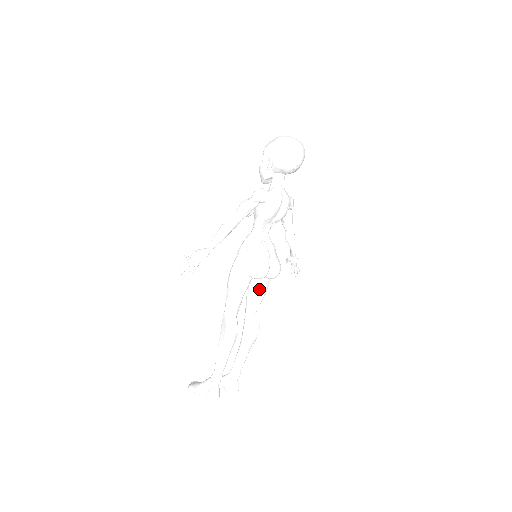
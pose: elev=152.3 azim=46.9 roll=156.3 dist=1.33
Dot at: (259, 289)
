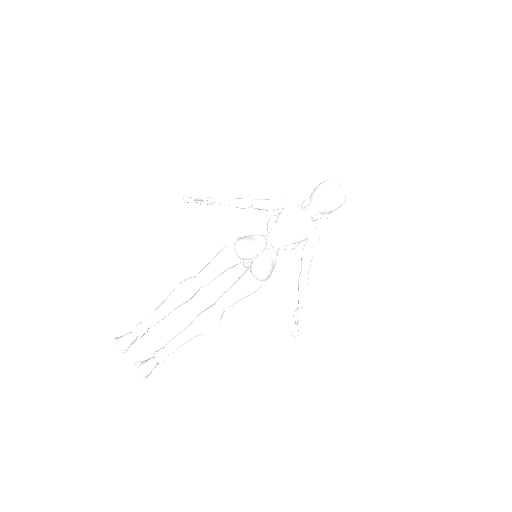
Dot at: (240, 283)
